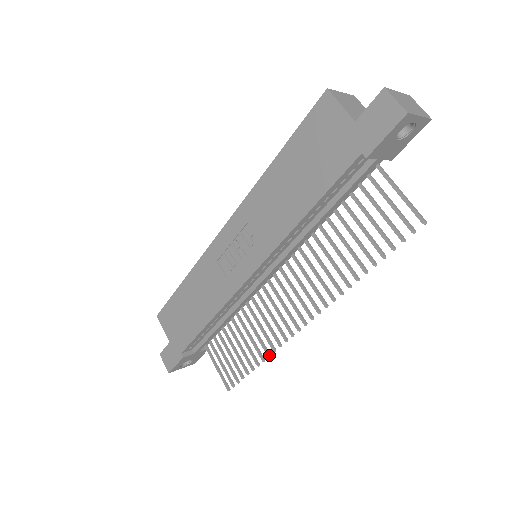
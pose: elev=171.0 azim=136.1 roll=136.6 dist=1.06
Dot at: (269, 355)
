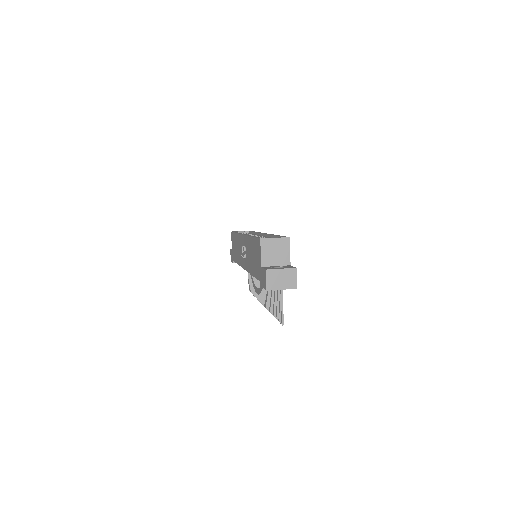
Dot at: occluded
